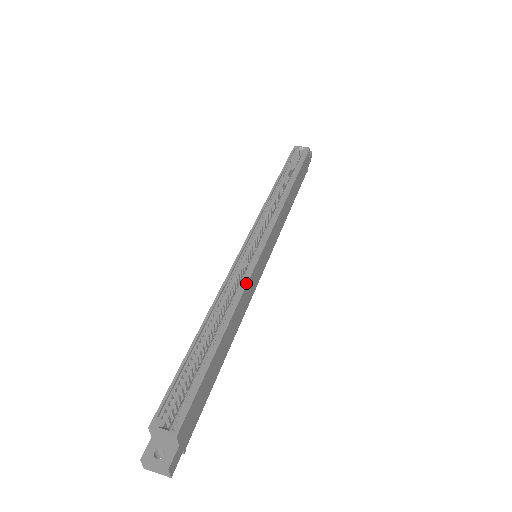
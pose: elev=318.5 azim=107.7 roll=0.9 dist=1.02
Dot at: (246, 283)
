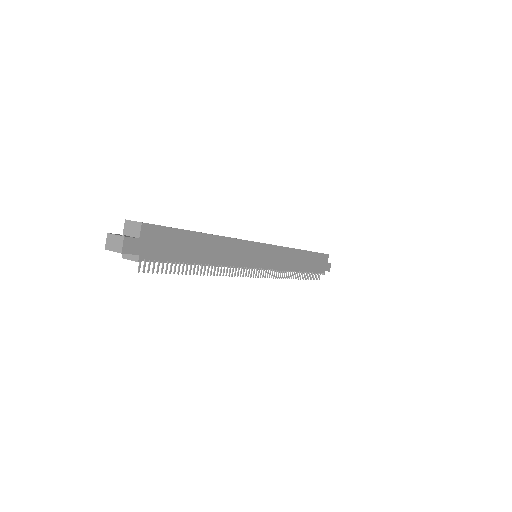
Dot at: (239, 239)
